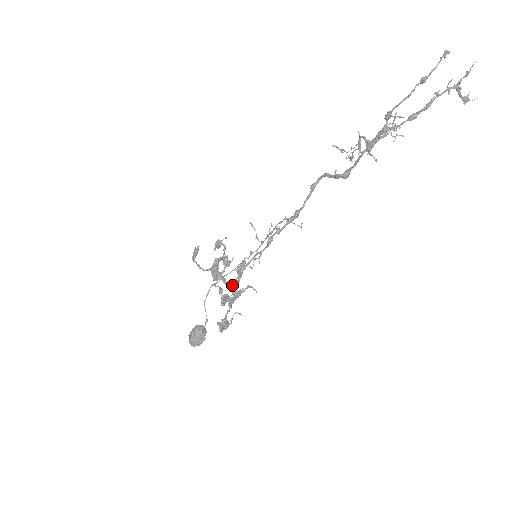
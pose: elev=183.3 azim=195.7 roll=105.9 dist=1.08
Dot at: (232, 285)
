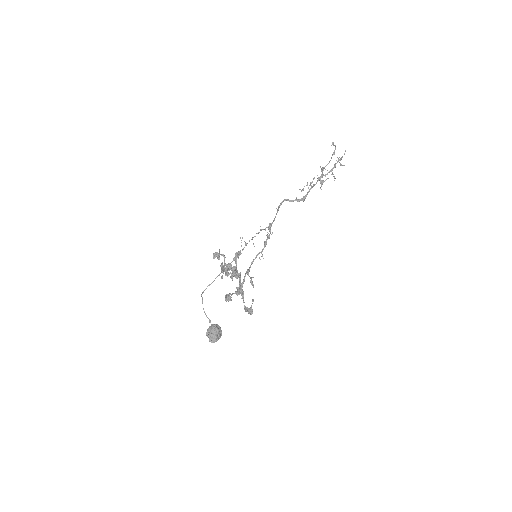
Dot at: (240, 282)
